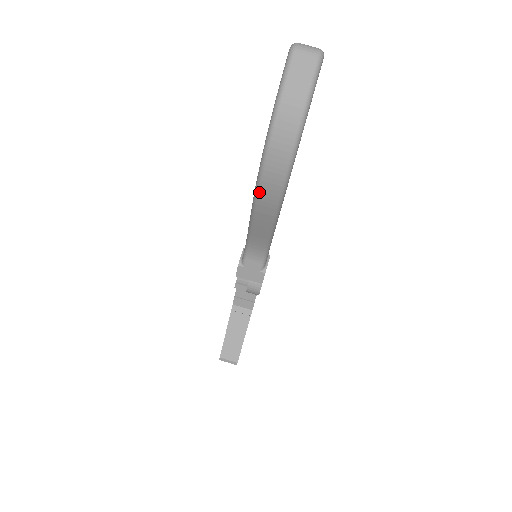
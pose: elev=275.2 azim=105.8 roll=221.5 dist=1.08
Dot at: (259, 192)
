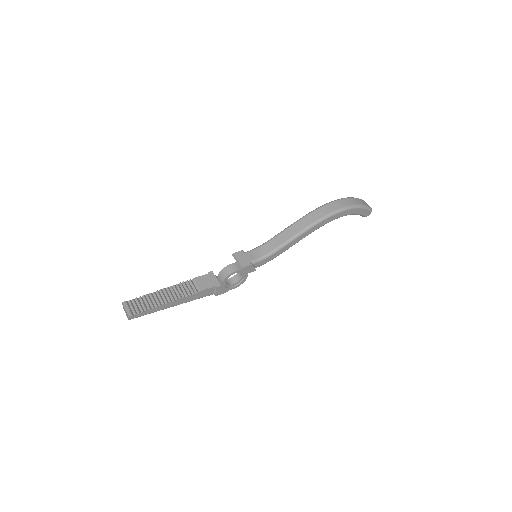
Dot at: (316, 210)
